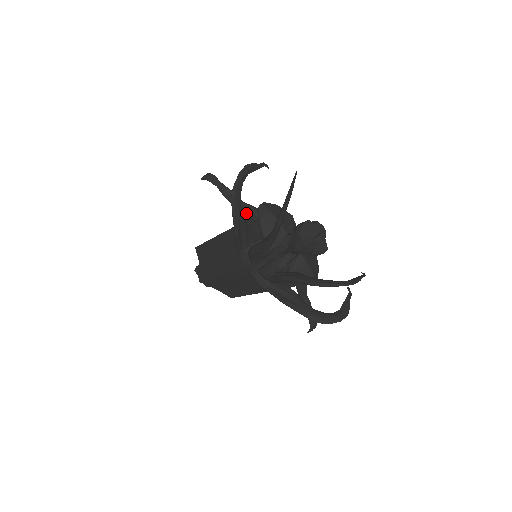
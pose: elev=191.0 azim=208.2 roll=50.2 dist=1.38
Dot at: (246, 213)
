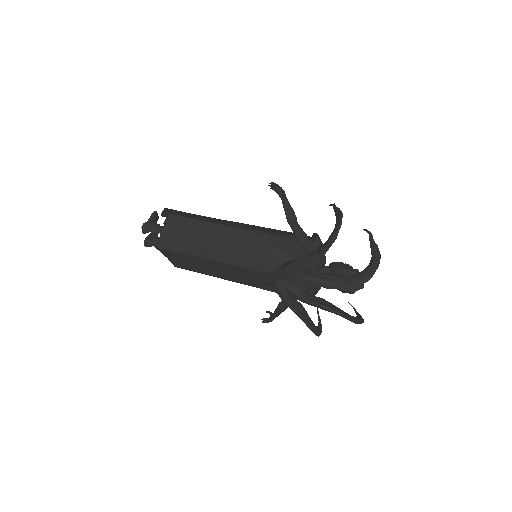
Dot at: (299, 237)
